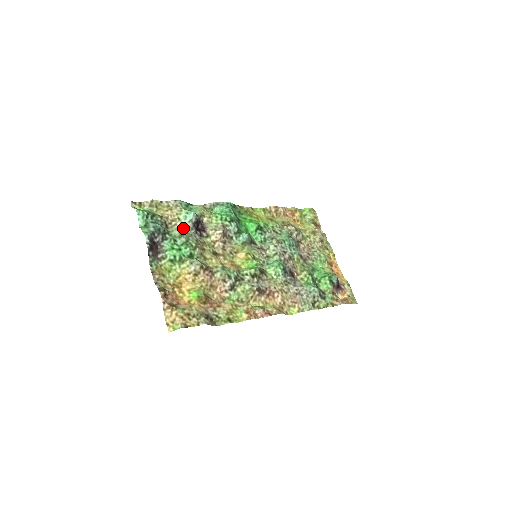
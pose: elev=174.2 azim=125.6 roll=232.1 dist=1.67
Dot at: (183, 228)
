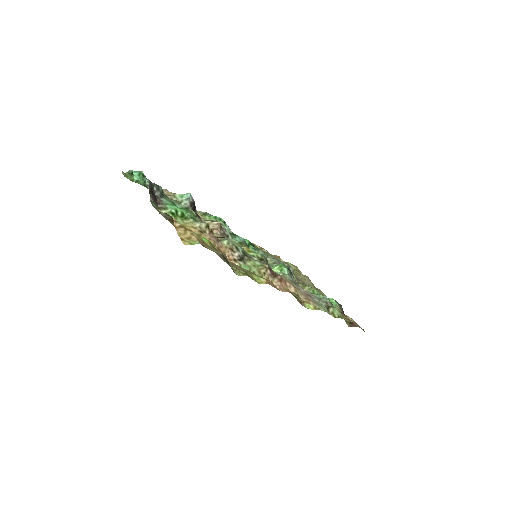
Dot at: occluded
